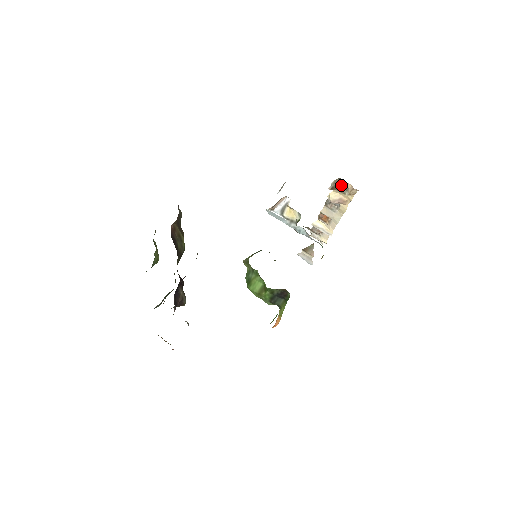
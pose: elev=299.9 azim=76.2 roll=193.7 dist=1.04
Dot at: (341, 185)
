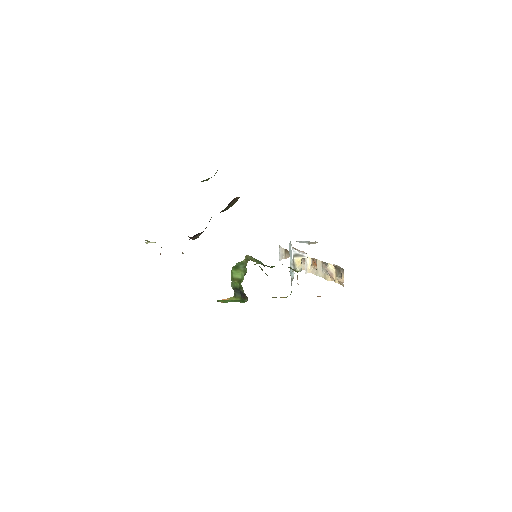
Dot at: (341, 271)
